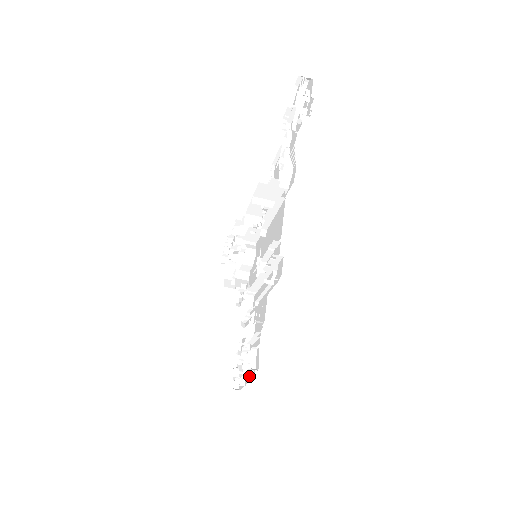
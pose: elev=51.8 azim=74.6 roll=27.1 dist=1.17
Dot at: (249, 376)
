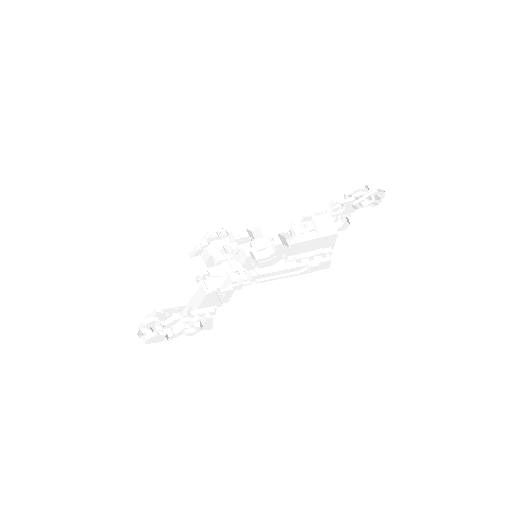
Dot at: (186, 333)
